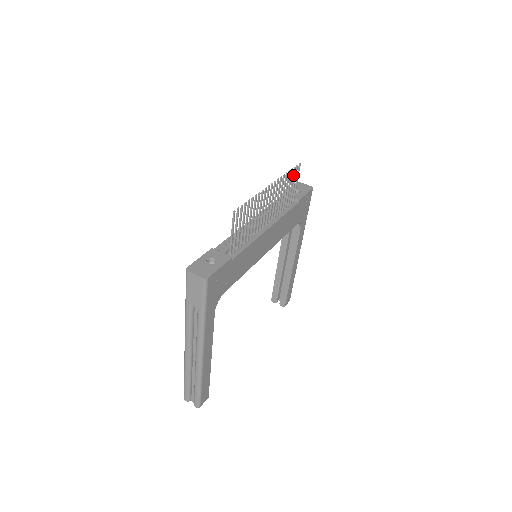
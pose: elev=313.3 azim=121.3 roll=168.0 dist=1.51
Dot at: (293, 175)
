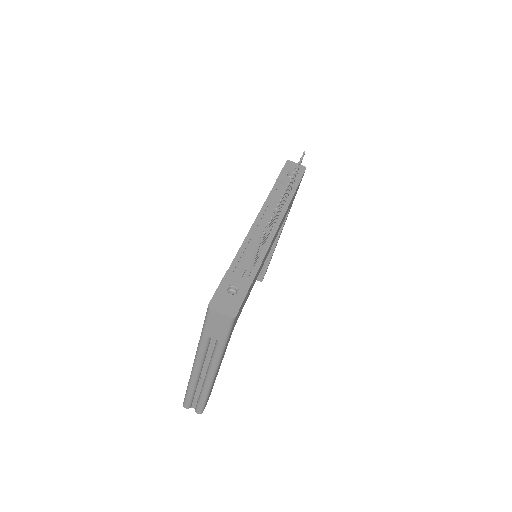
Dot at: (298, 167)
